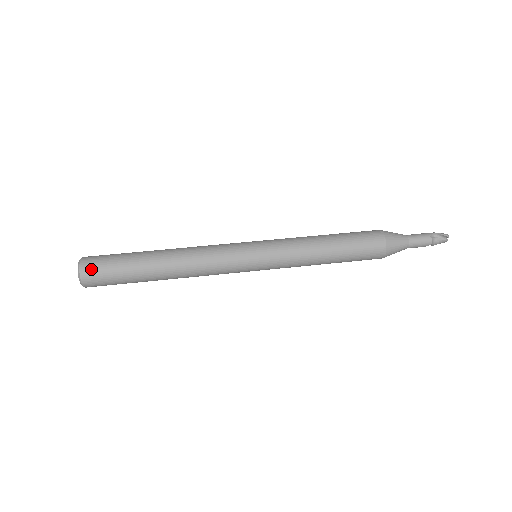
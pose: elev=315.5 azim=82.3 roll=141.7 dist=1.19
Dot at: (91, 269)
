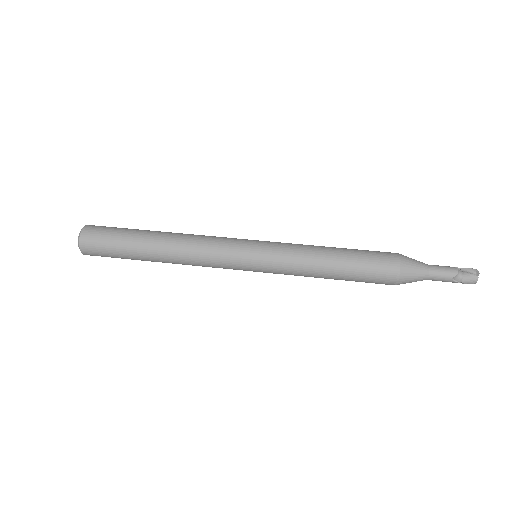
Dot at: (95, 227)
